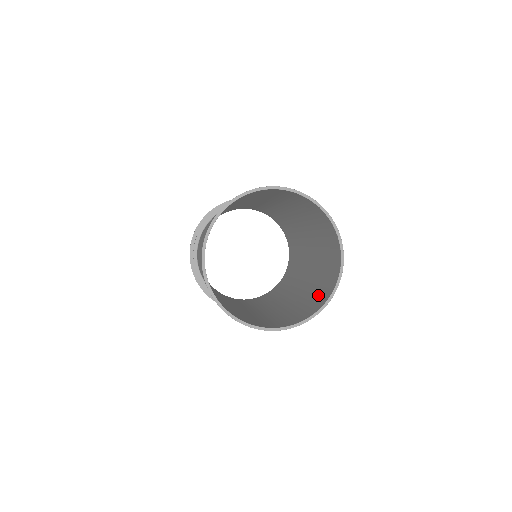
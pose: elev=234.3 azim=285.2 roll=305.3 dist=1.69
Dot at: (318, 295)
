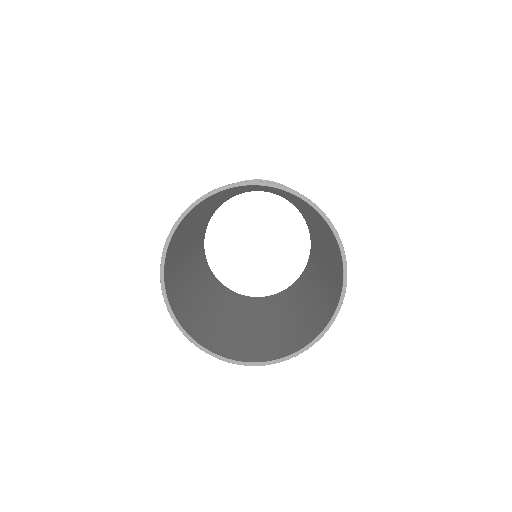
Dot at: (326, 305)
